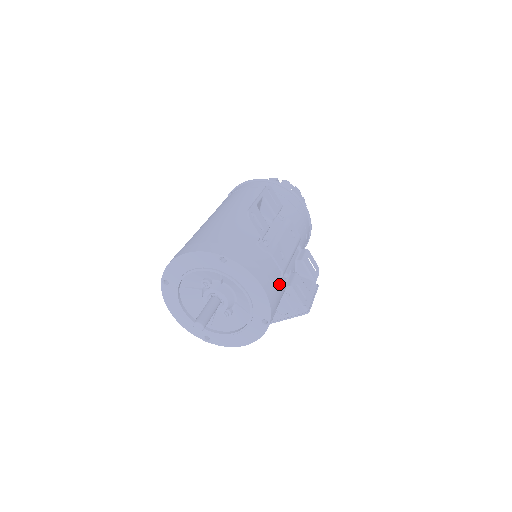
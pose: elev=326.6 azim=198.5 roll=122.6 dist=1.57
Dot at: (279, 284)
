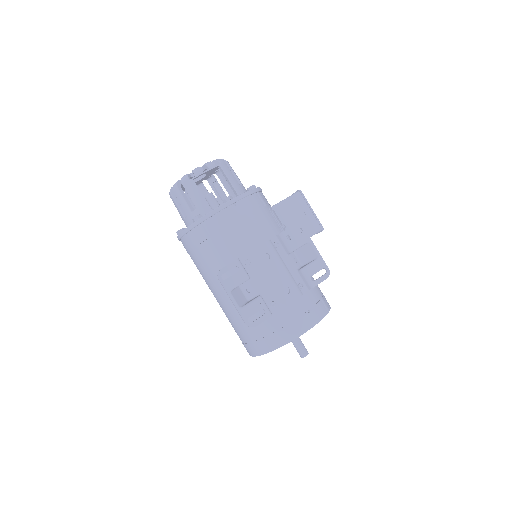
Dot at: (306, 297)
